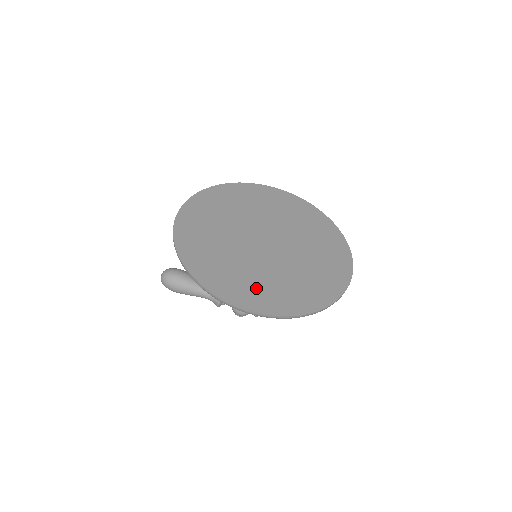
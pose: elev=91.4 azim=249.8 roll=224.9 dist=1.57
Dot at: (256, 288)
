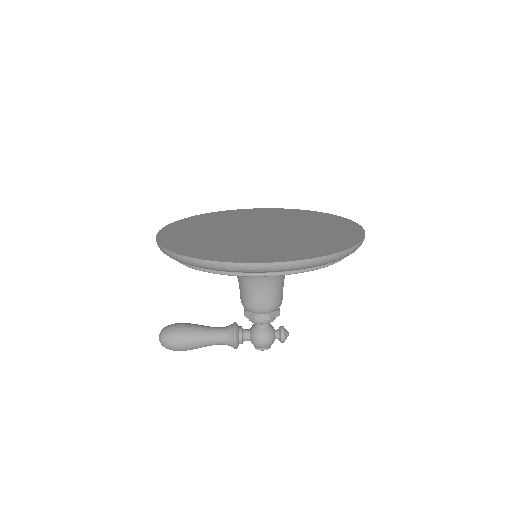
Dot at: (270, 251)
